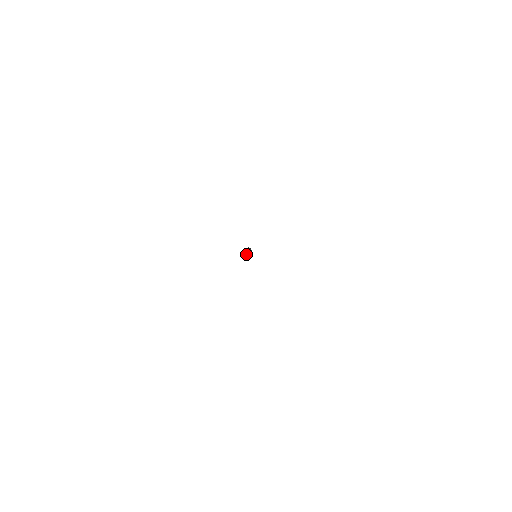
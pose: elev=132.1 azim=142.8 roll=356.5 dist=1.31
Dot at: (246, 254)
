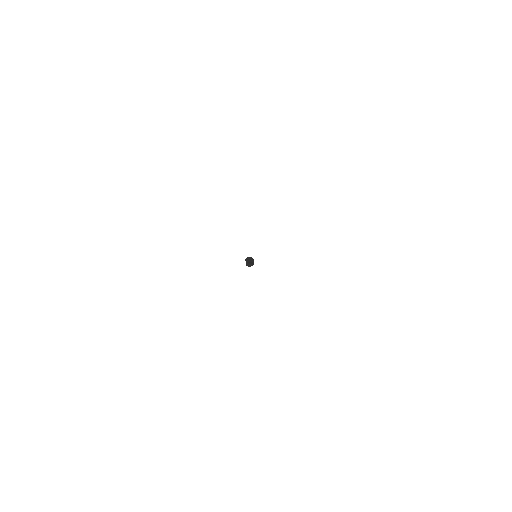
Dot at: (249, 261)
